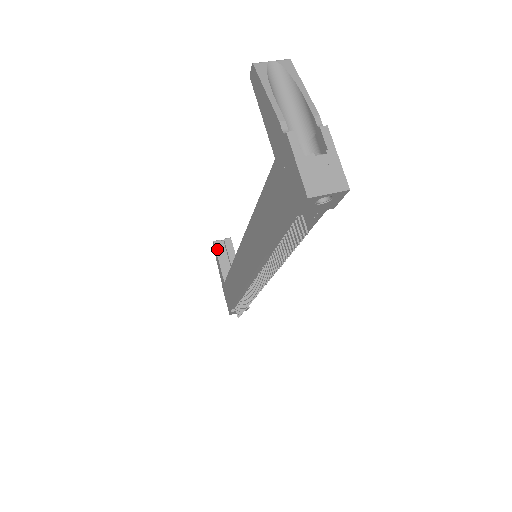
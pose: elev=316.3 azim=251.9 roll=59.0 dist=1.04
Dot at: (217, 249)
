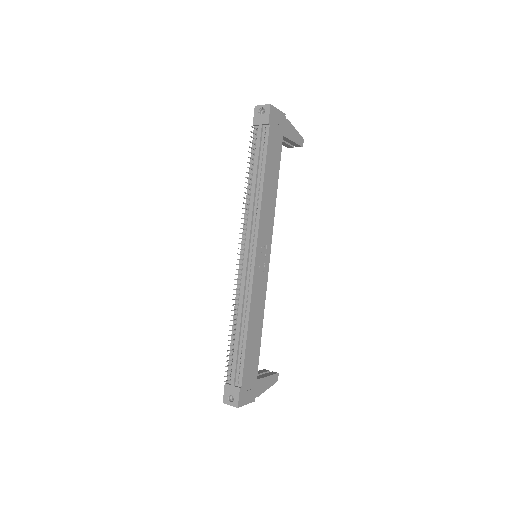
Dot at: (261, 370)
